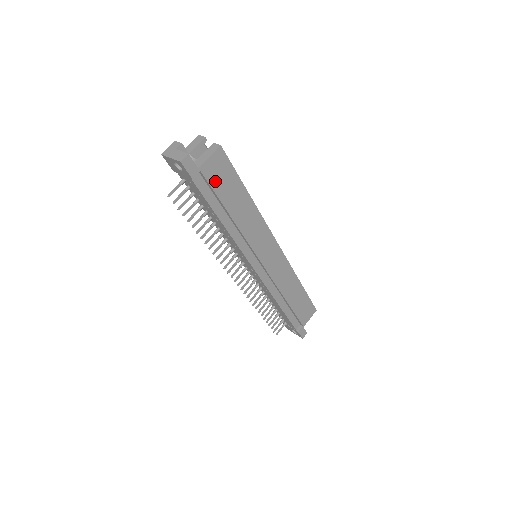
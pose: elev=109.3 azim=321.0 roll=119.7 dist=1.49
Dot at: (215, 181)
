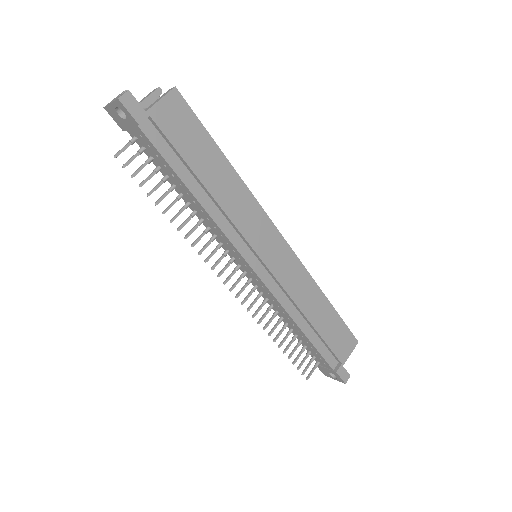
Dot at: (173, 133)
